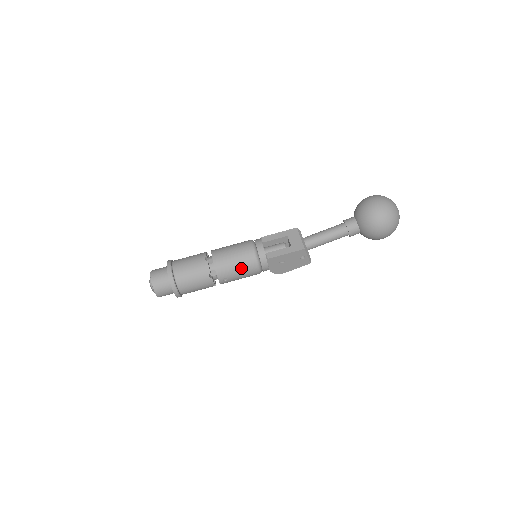
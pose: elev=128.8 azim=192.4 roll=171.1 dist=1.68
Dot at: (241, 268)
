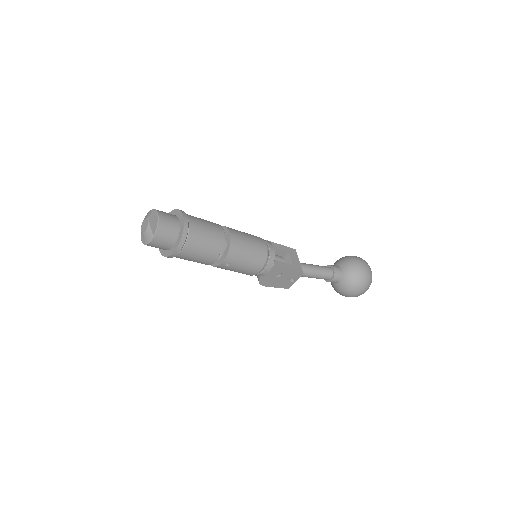
Dot at: (250, 261)
